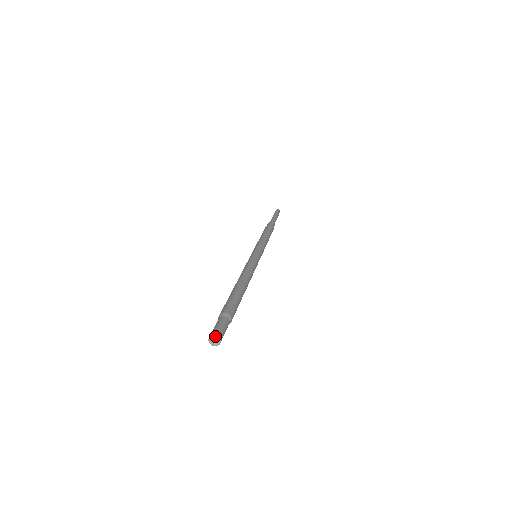
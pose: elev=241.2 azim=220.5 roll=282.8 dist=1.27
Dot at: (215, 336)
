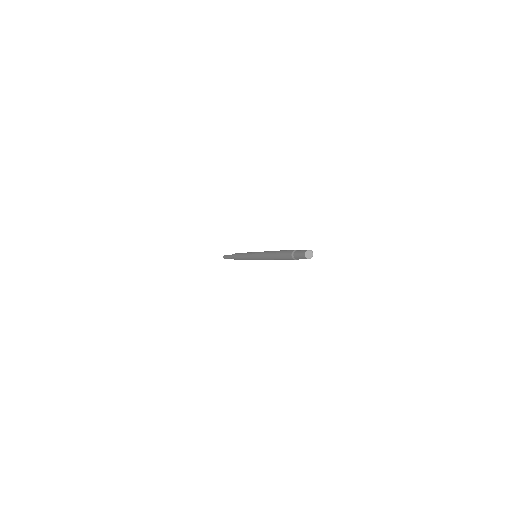
Dot at: (307, 251)
